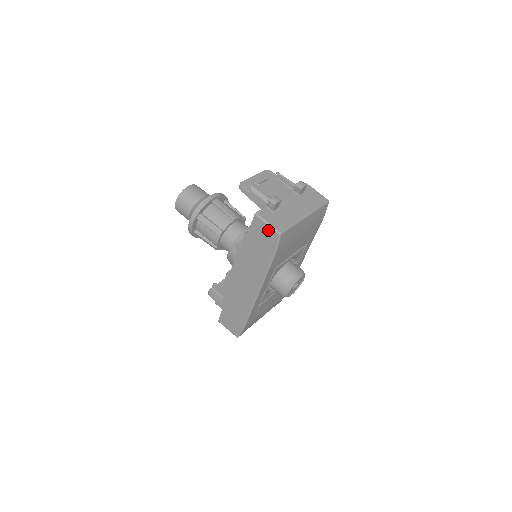
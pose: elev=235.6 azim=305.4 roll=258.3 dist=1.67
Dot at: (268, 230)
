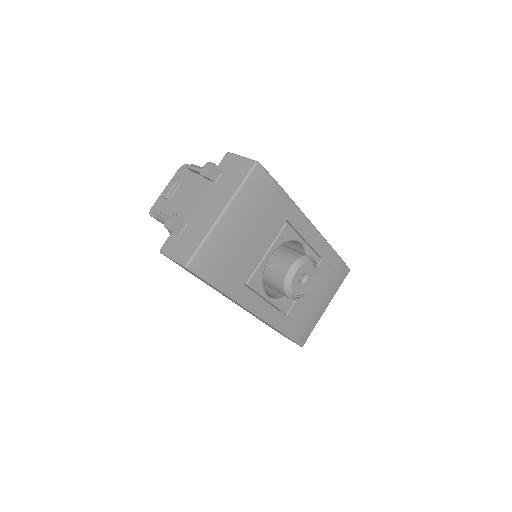
Dot at: occluded
